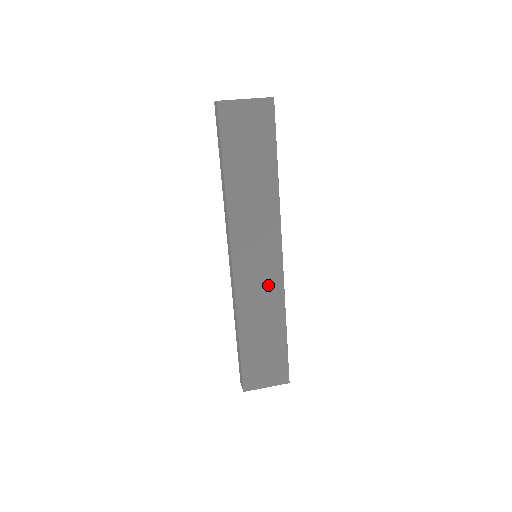
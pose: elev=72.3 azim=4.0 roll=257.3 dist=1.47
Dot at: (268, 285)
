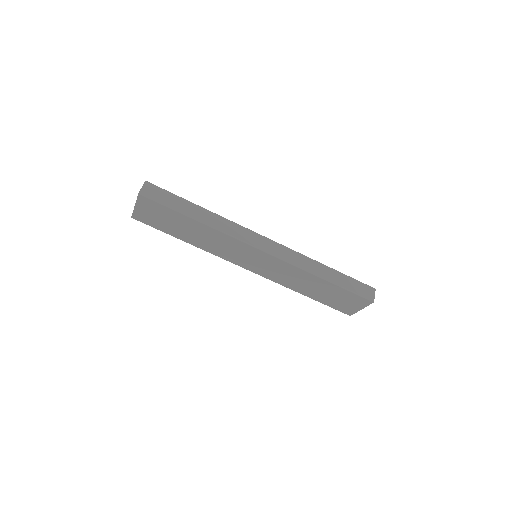
Dot at: (280, 268)
